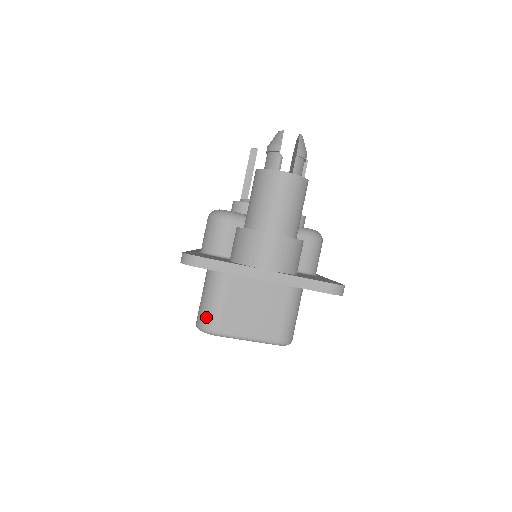
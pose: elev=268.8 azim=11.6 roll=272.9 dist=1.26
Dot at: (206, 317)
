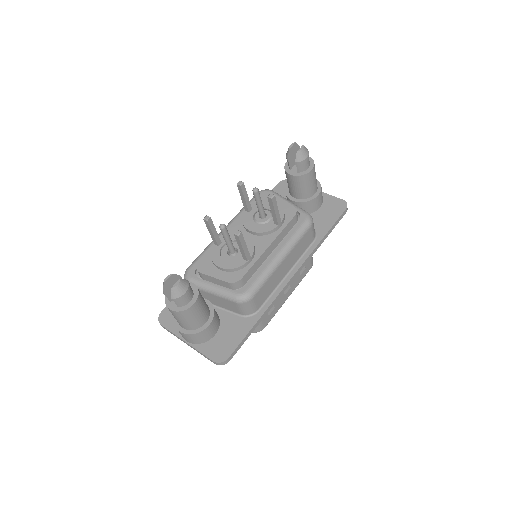
Dot at: occluded
